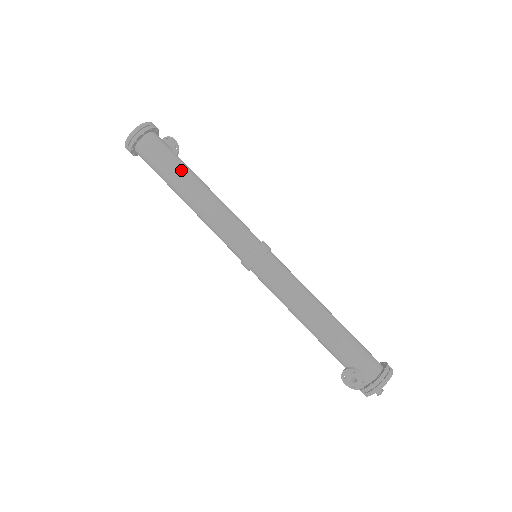
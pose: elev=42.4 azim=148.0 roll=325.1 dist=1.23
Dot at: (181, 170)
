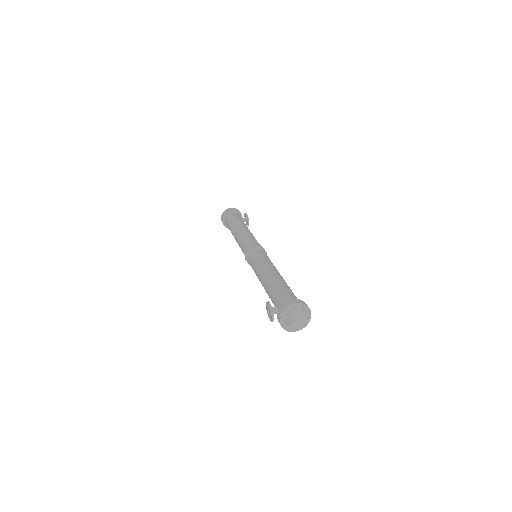
Dot at: (234, 223)
